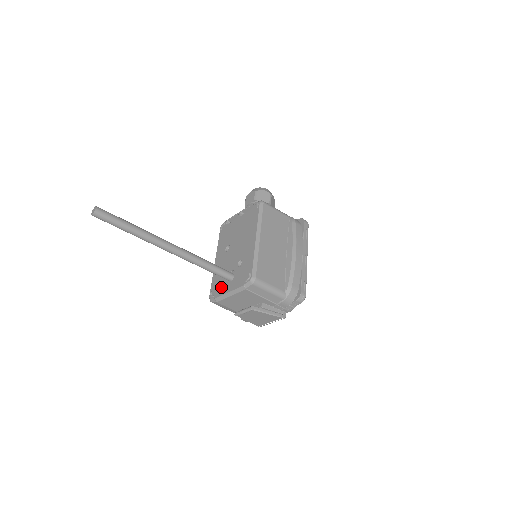
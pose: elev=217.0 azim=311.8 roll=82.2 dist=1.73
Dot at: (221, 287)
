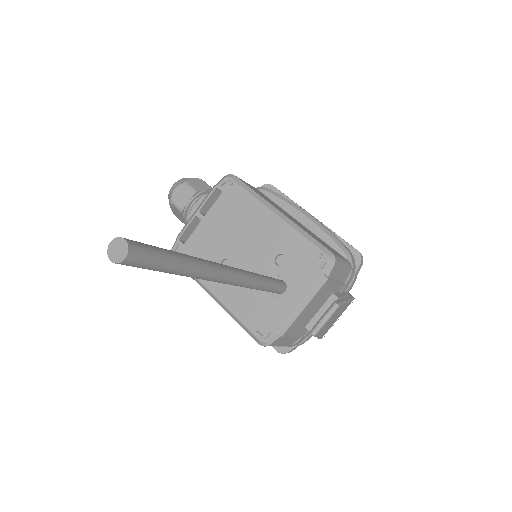
Dot at: (274, 311)
